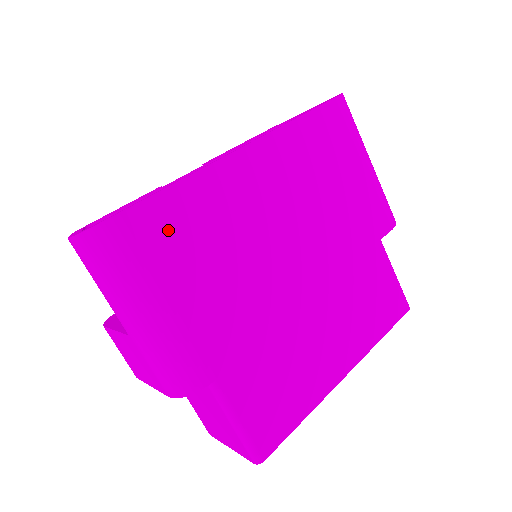
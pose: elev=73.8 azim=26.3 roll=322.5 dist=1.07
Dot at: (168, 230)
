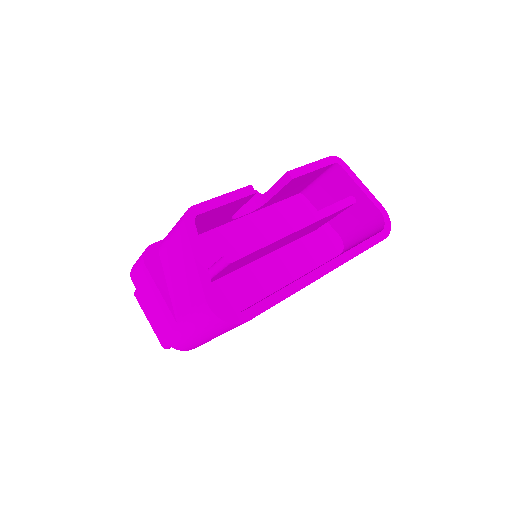
Dot at: occluded
